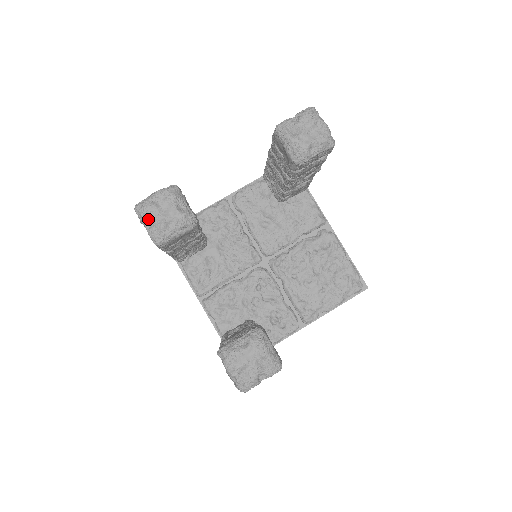
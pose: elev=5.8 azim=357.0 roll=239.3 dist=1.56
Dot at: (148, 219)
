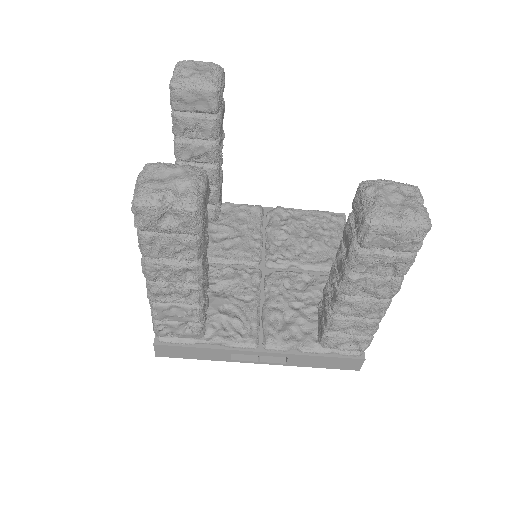
Dot at: (161, 195)
